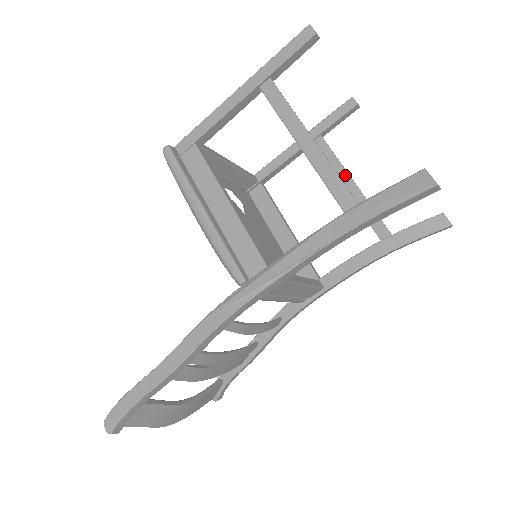
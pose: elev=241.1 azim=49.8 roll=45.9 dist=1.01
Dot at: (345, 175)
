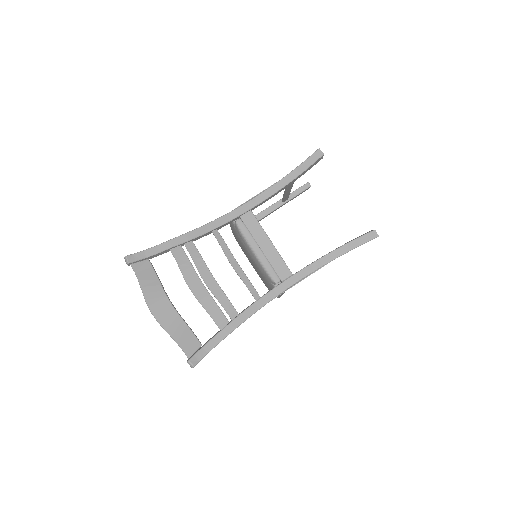
Dot at: occluded
